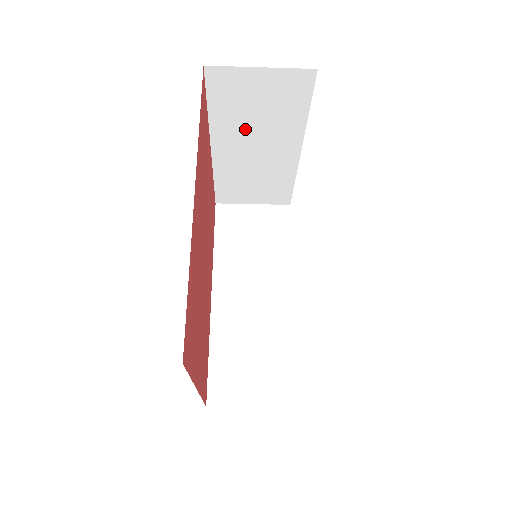
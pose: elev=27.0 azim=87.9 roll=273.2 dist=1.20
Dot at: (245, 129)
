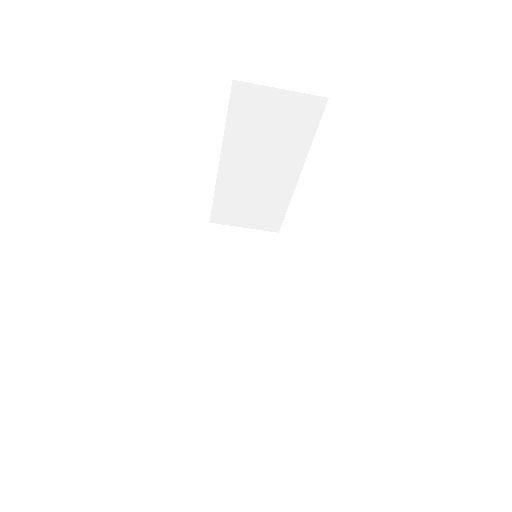
Dot at: (254, 147)
